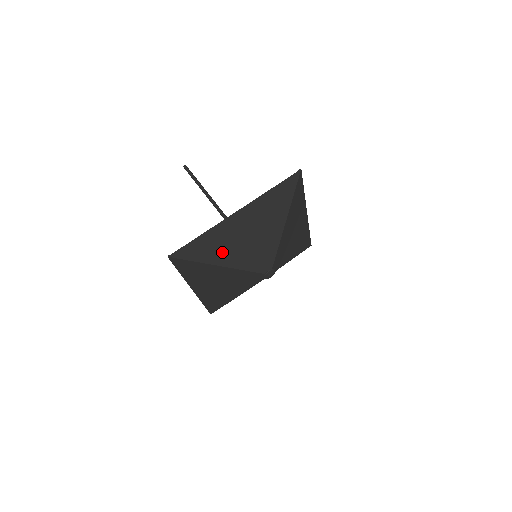
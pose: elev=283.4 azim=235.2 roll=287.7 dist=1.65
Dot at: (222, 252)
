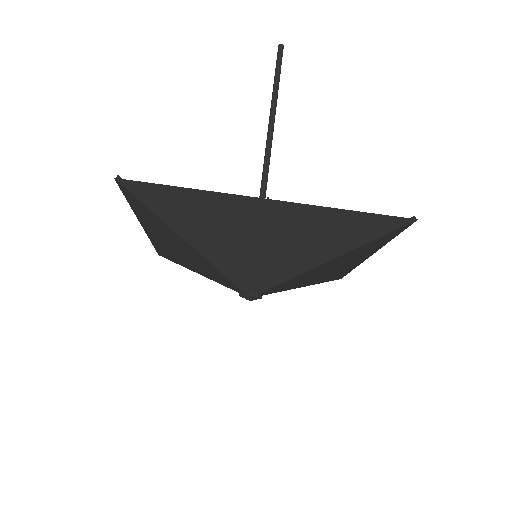
Dot at: (205, 230)
